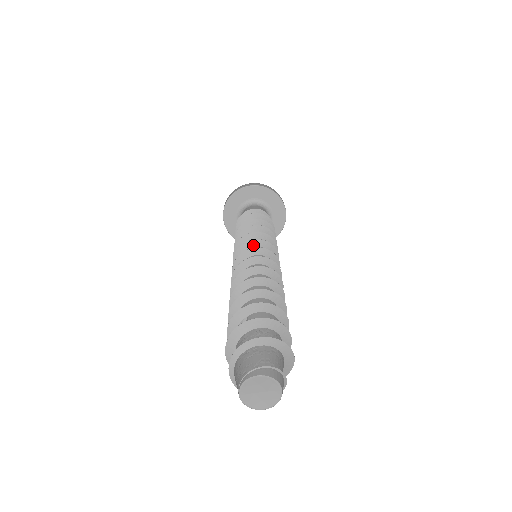
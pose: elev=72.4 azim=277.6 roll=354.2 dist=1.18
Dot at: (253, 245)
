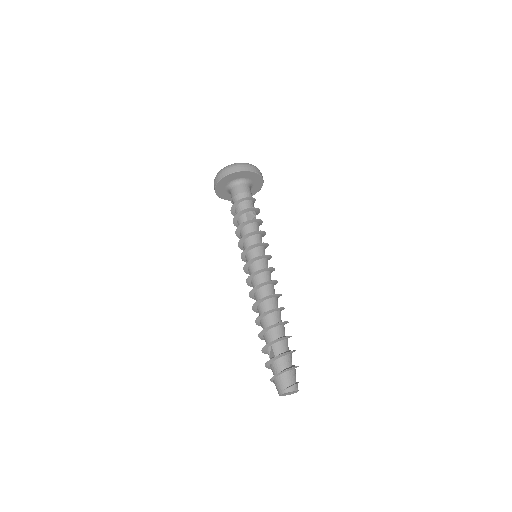
Dot at: (254, 260)
